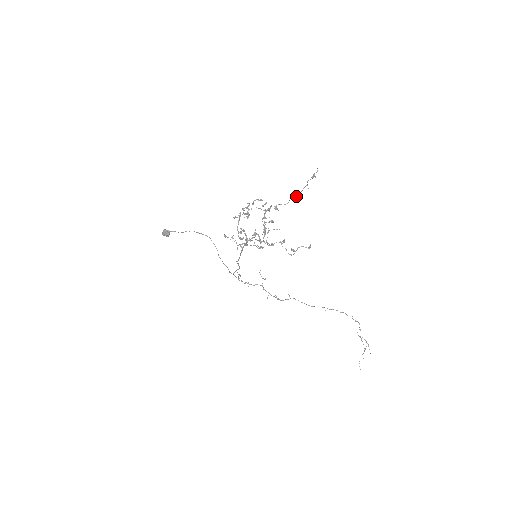
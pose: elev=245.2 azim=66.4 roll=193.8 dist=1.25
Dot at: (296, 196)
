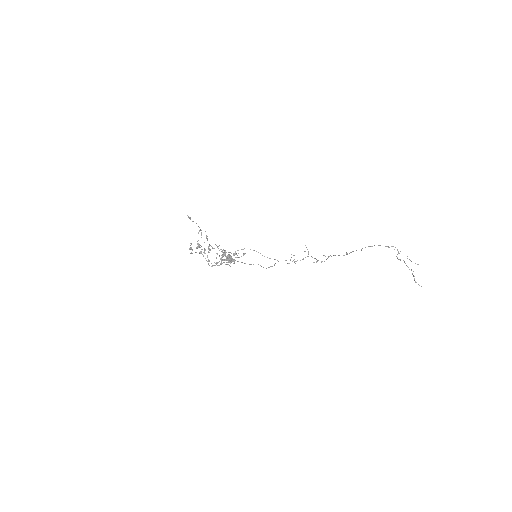
Dot at: (200, 230)
